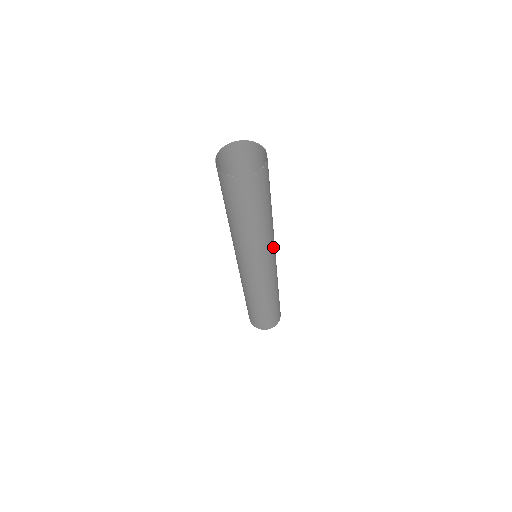
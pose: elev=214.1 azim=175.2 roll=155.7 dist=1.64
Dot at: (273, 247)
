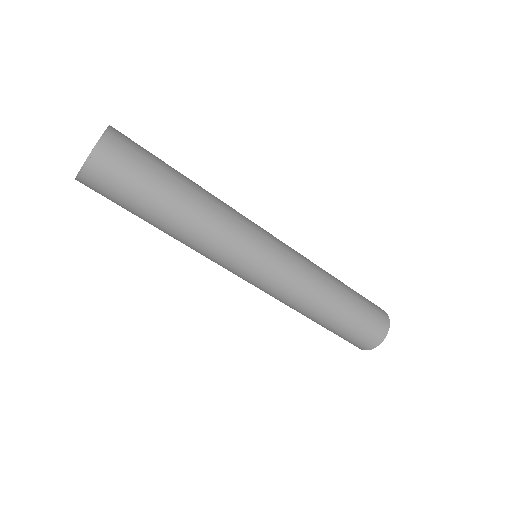
Dot at: (242, 244)
